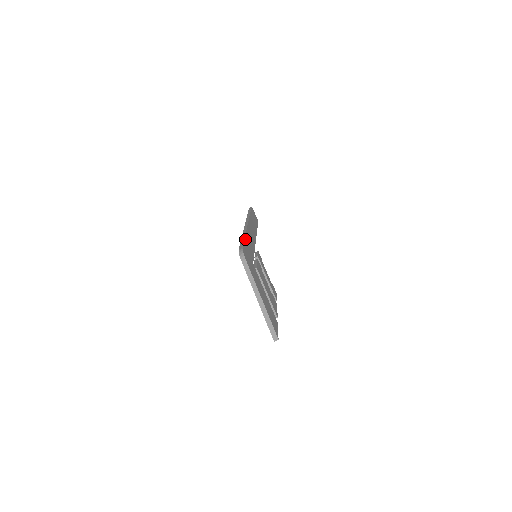
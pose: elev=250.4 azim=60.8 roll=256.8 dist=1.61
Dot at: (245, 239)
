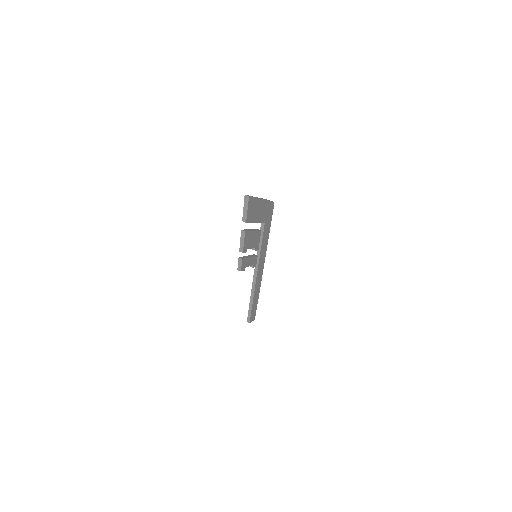
Dot at: (269, 232)
